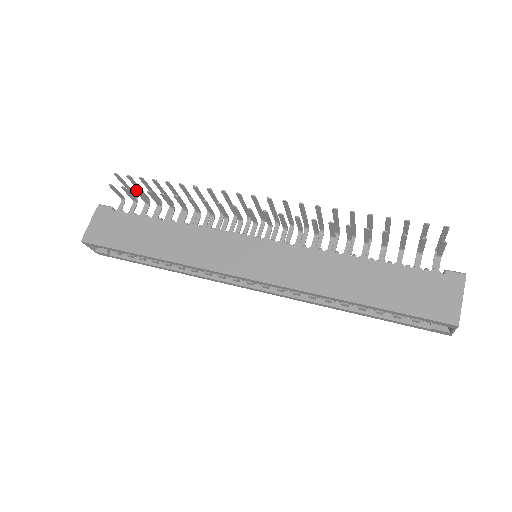
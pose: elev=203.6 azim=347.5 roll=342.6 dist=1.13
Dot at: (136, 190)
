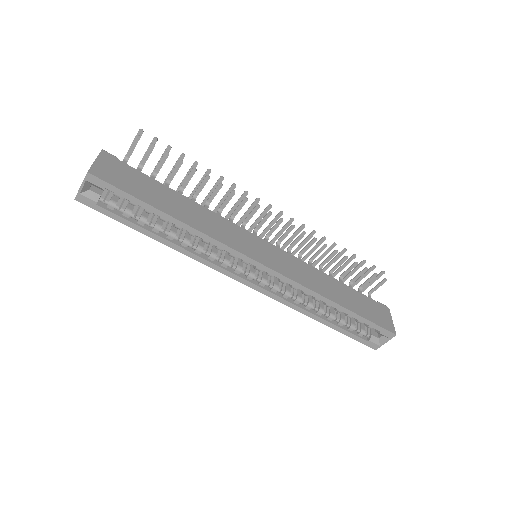
Dot at: (167, 154)
